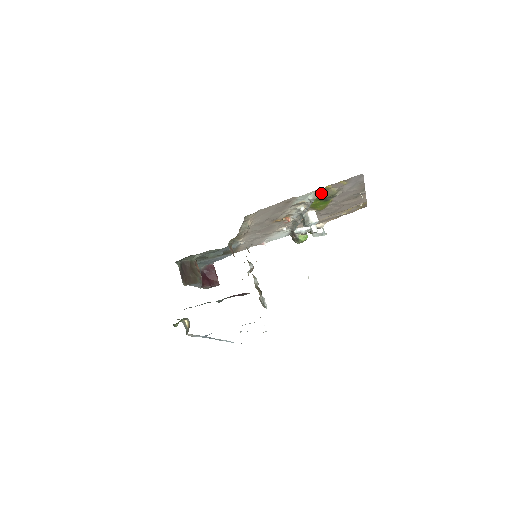
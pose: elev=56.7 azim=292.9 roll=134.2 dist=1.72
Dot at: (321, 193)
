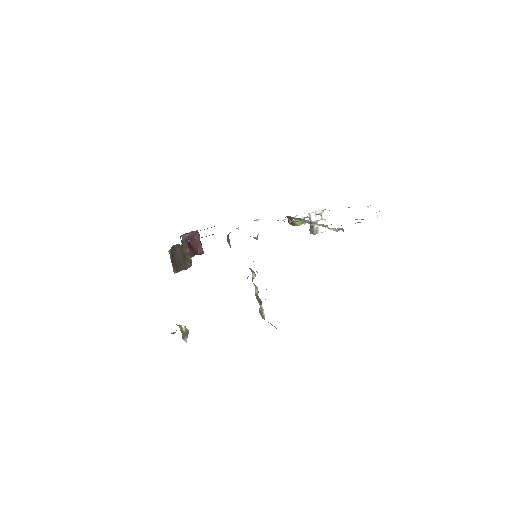
Dot at: occluded
